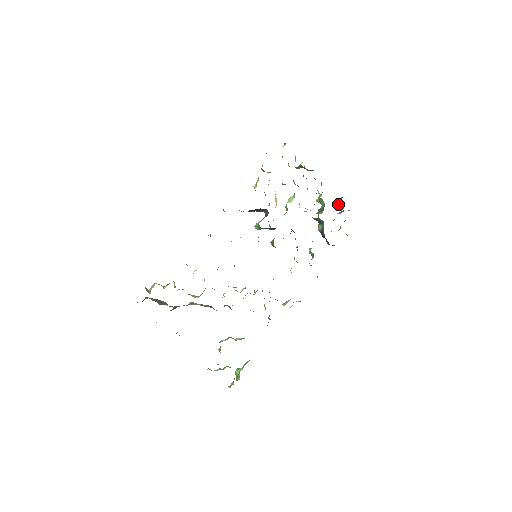
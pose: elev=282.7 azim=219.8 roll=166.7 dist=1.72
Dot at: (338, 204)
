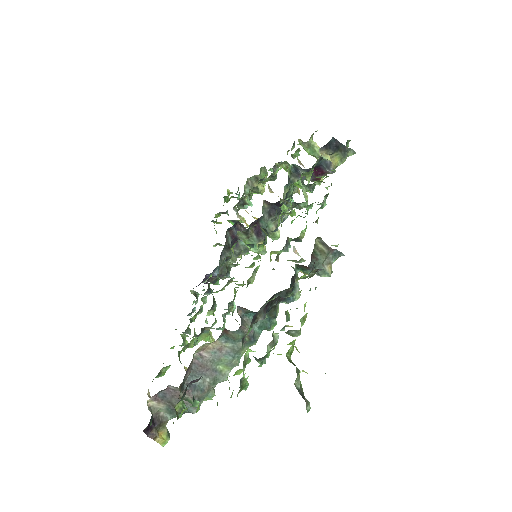
Dot at: (309, 152)
